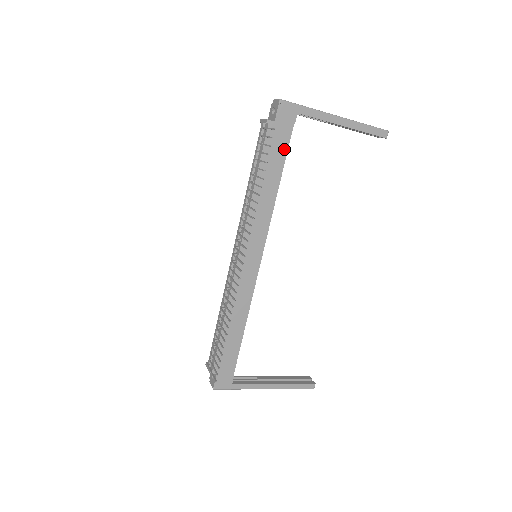
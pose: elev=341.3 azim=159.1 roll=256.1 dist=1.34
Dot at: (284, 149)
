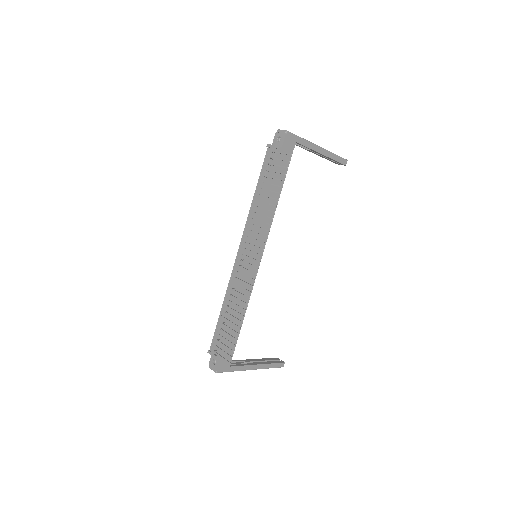
Dot at: (285, 170)
